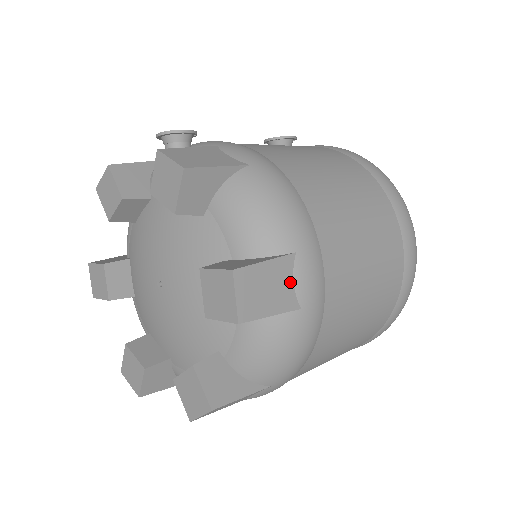
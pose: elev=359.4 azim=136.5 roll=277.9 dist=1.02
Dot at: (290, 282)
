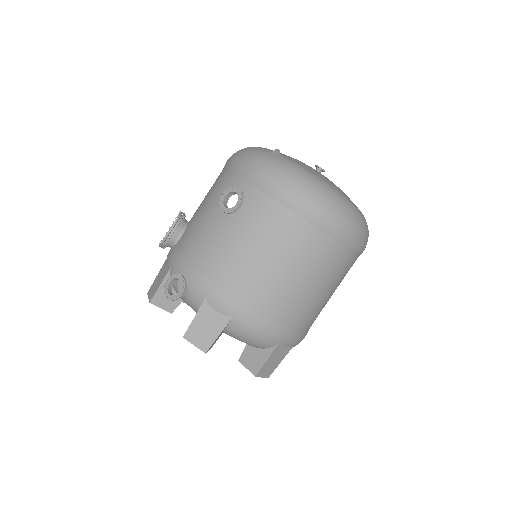
Dot at: (283, 349)
